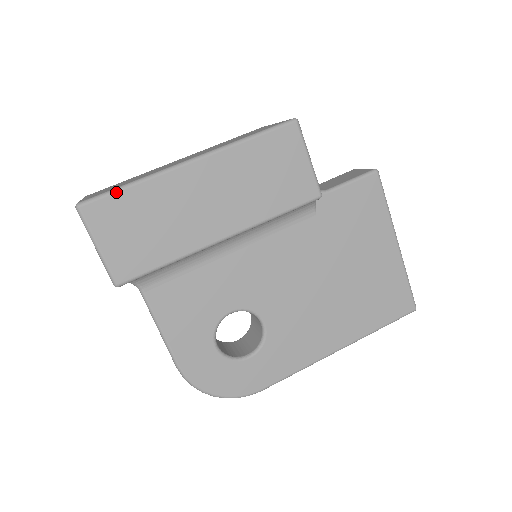
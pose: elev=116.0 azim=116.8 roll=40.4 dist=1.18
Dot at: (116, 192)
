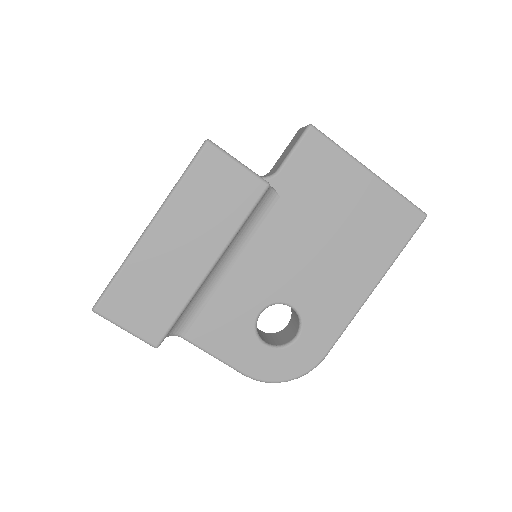
Dot at: (112, 285)
